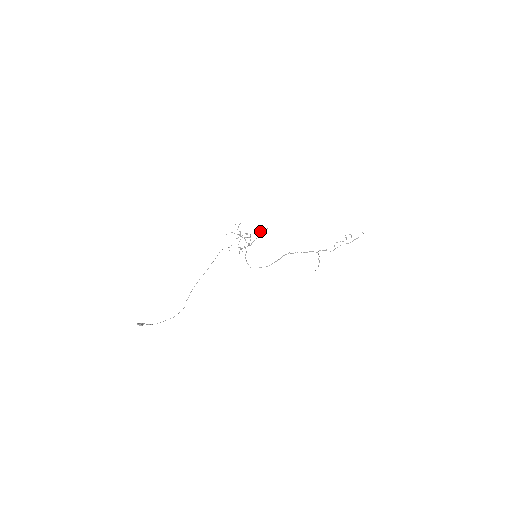
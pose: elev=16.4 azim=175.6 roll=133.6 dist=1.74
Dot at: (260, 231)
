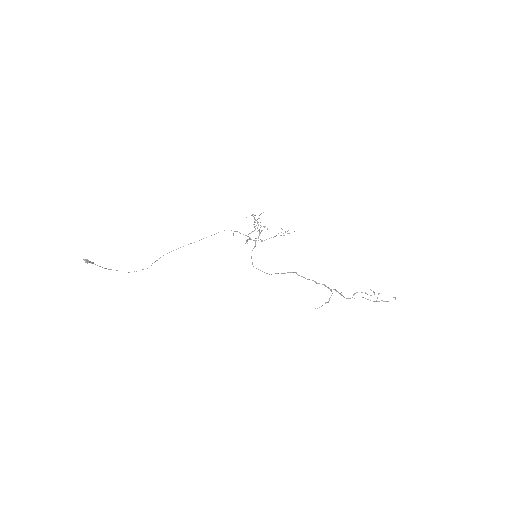
Dot at: occluded
